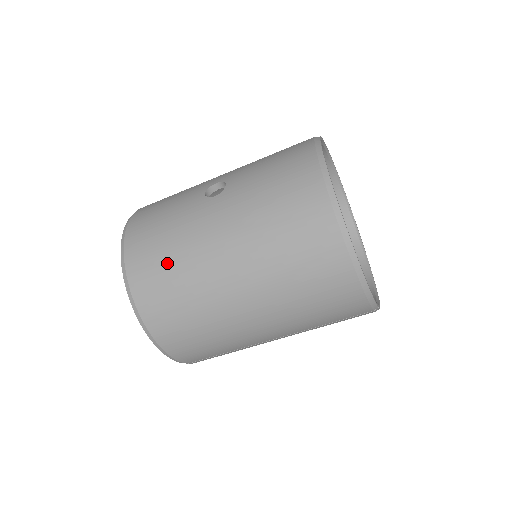
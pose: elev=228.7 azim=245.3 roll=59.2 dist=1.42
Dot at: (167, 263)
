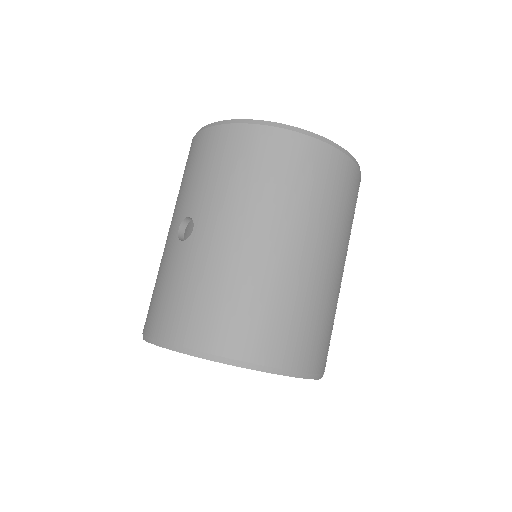
Dot at: (230, 302)
